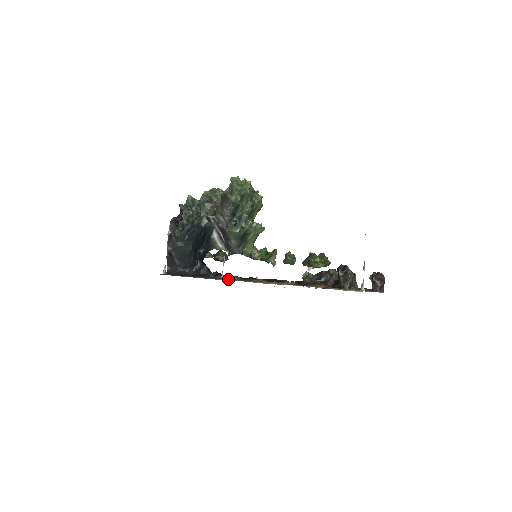
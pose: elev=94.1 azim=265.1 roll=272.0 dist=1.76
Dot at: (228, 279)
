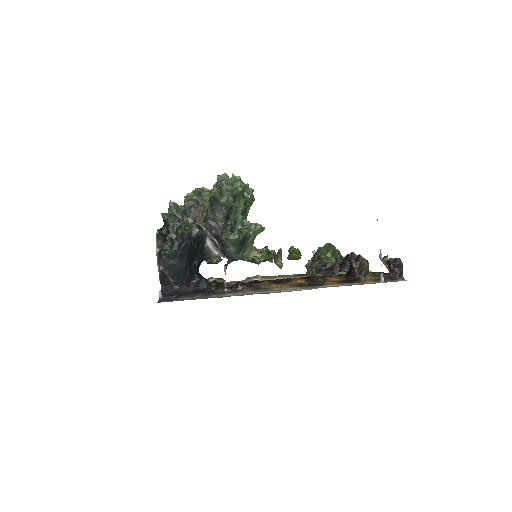
Dot at: (233, 291)
